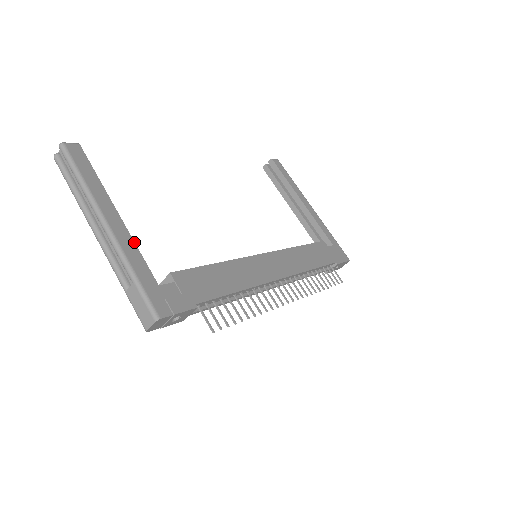
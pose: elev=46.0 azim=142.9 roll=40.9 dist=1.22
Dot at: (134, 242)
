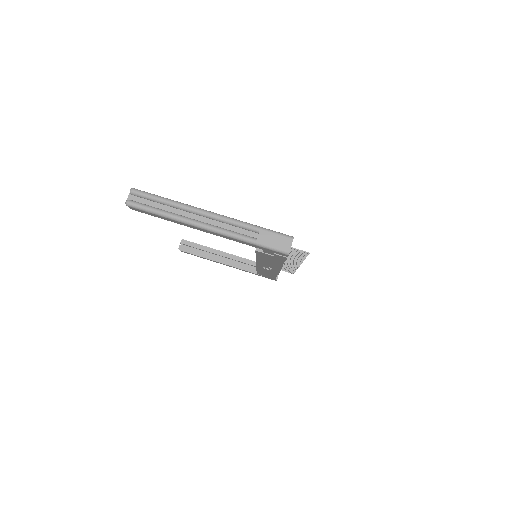
Dot at: occluded
